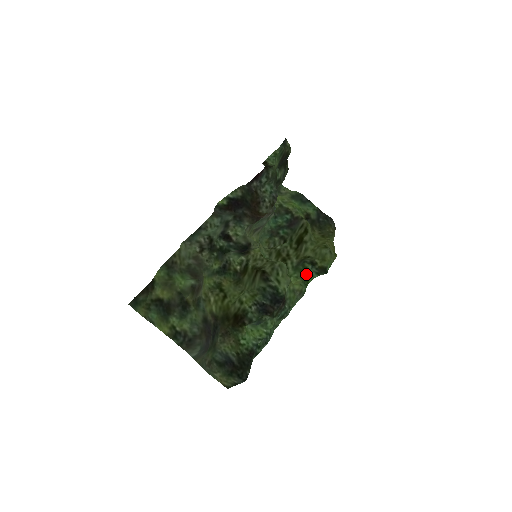
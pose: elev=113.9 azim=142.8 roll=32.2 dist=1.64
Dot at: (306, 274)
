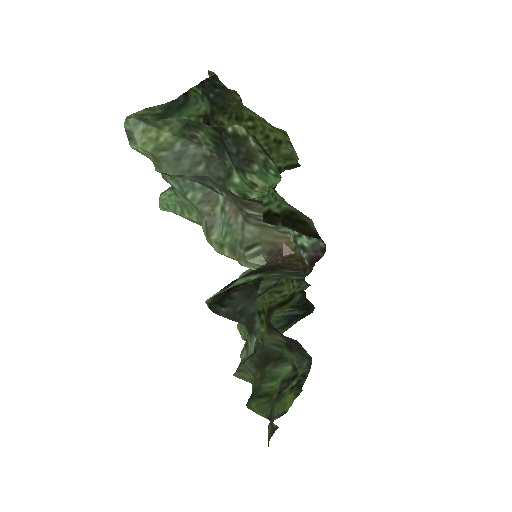
Dot at: occluded
